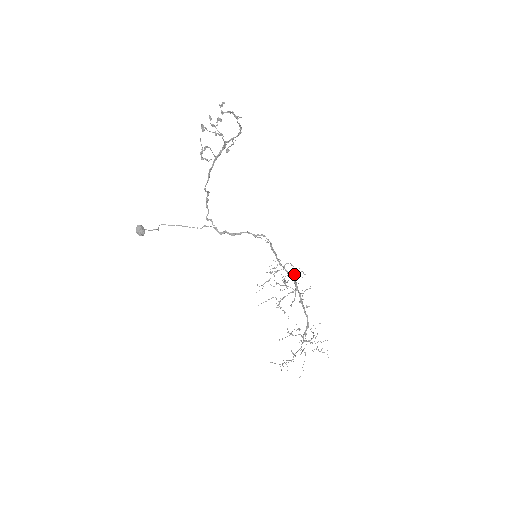
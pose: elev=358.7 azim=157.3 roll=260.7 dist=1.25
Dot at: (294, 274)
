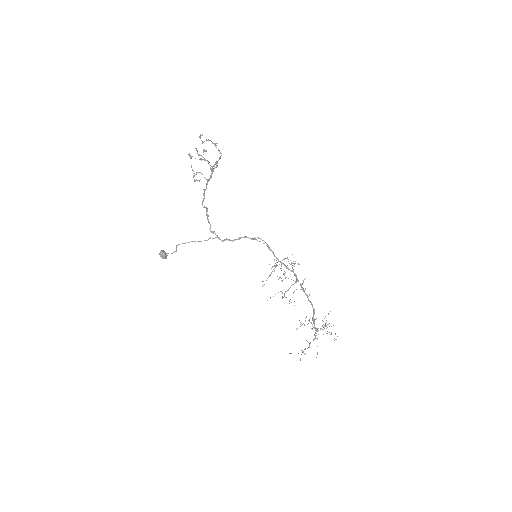
Dot at: (292, 267)
